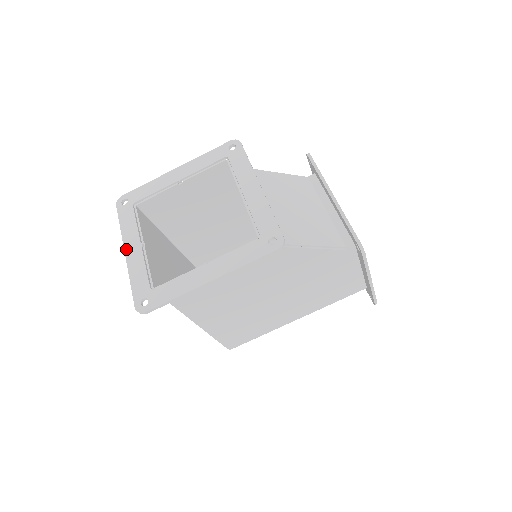
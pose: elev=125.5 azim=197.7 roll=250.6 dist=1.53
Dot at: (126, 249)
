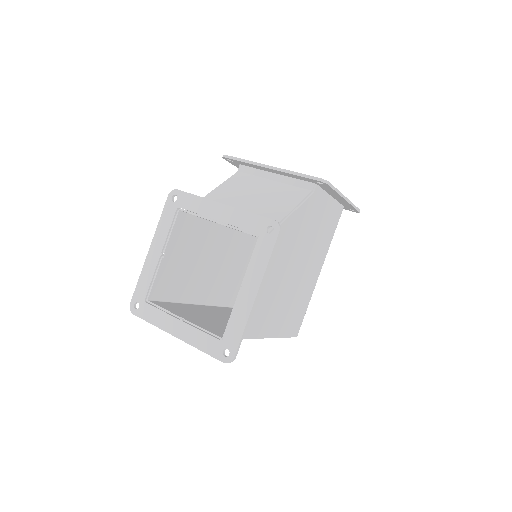
Dot at: (174, 334)
